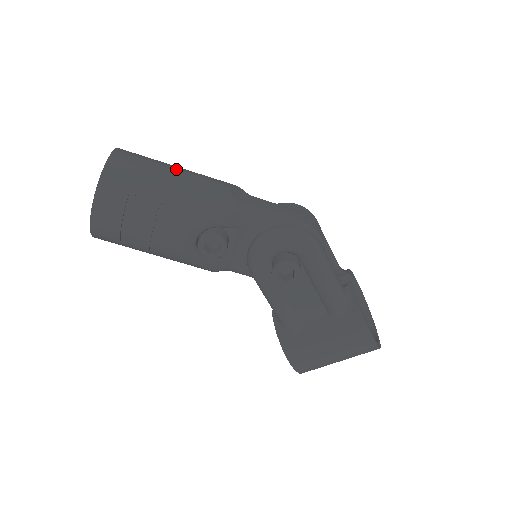
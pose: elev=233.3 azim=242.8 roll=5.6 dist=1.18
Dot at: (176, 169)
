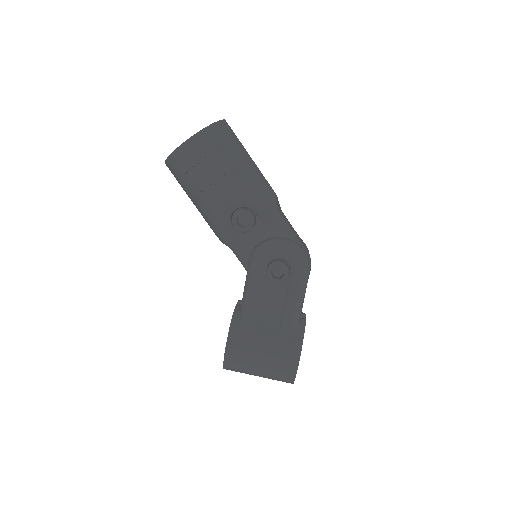
Dot at: occluded
